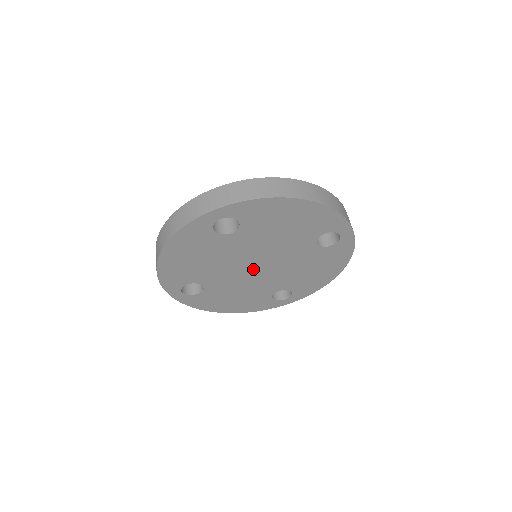
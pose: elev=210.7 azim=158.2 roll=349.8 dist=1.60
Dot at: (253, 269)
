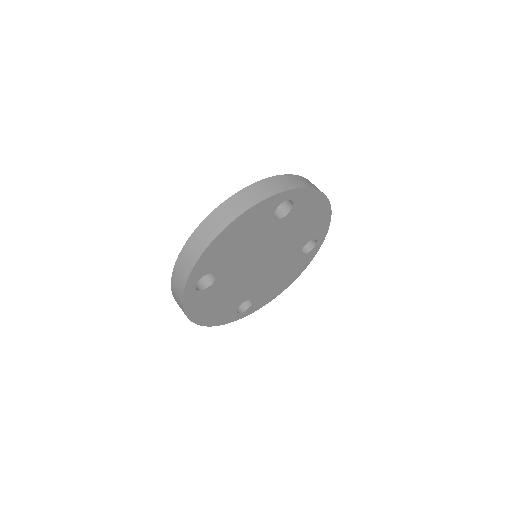
Dot at: (263, 266)
